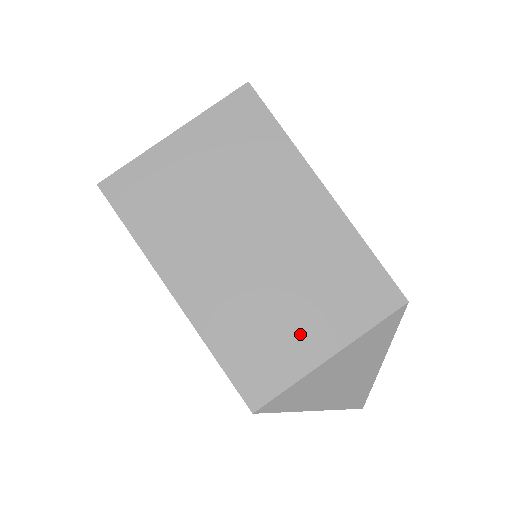
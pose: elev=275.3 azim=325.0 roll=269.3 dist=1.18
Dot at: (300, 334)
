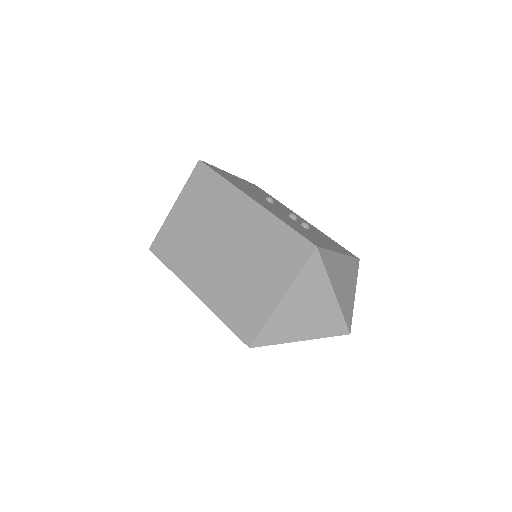
Dot at: (261, 291)
